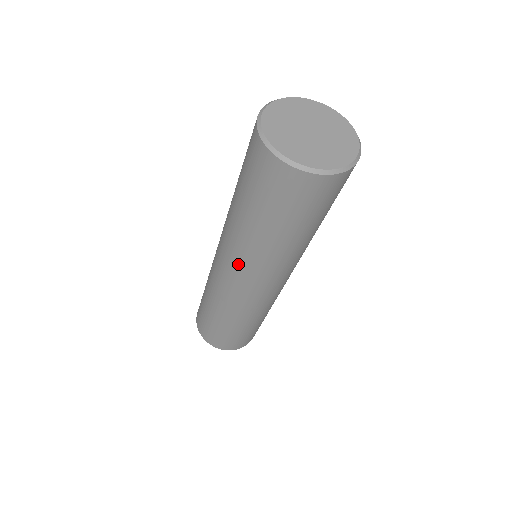
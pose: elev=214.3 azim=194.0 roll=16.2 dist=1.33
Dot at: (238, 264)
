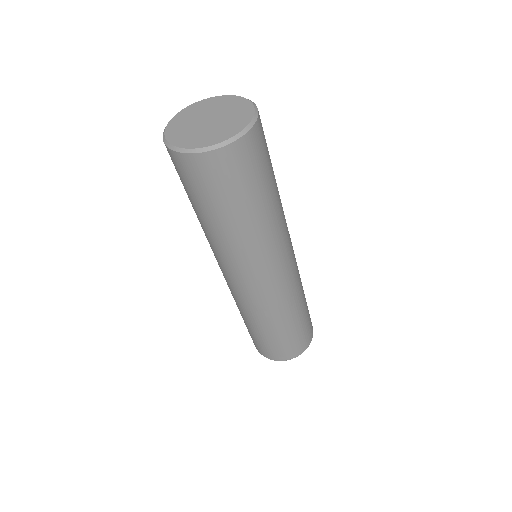
Dot at: (233, 267)
